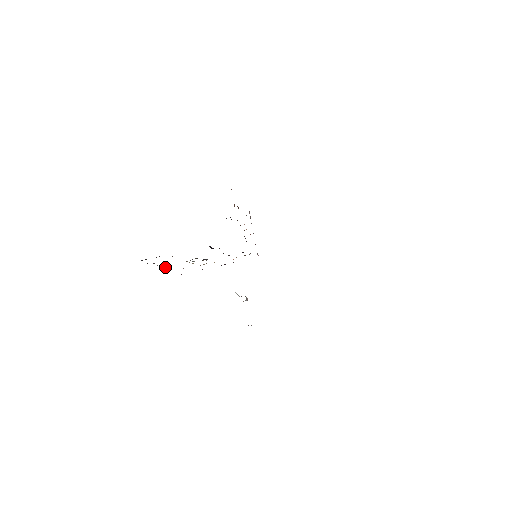
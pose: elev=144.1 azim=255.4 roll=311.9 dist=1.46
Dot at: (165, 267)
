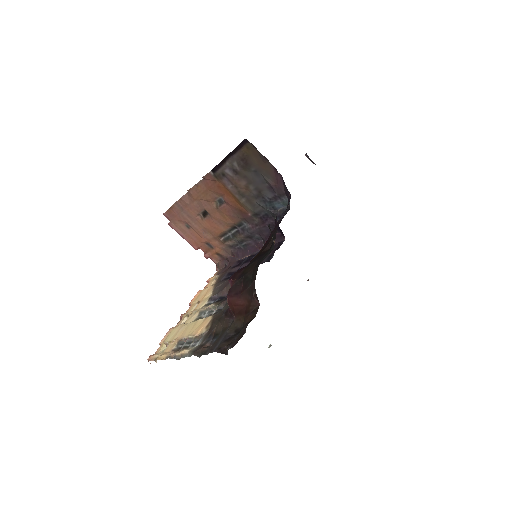
Dot at: (173, 352)
